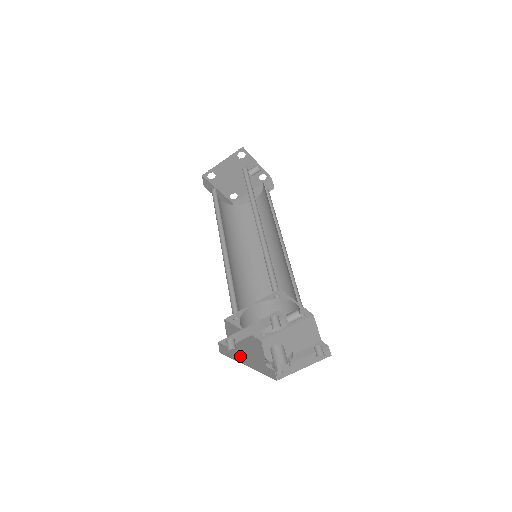
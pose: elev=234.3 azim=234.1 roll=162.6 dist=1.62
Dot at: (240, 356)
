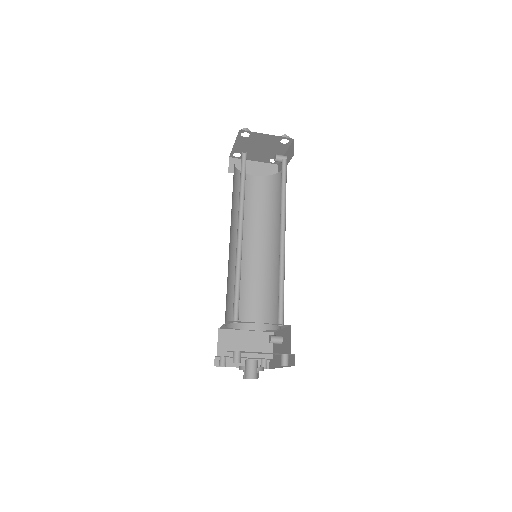
Dot at: occluded
